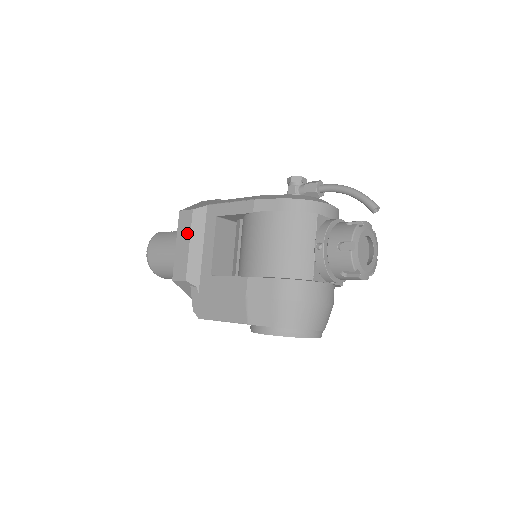
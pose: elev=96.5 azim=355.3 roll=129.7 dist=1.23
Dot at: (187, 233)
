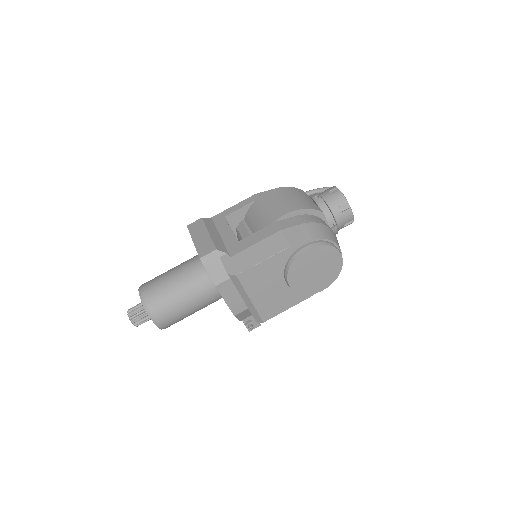
Dot at: (203, 229)
